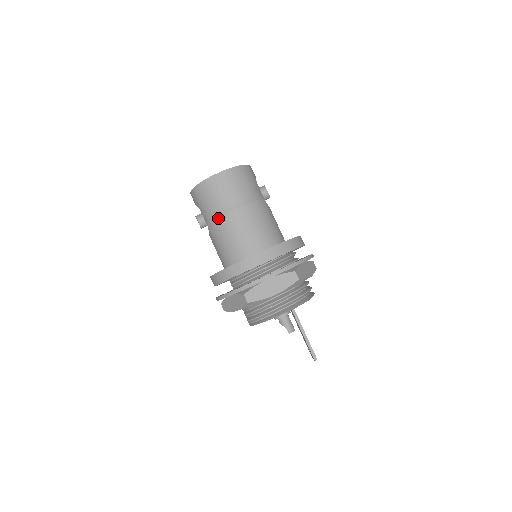
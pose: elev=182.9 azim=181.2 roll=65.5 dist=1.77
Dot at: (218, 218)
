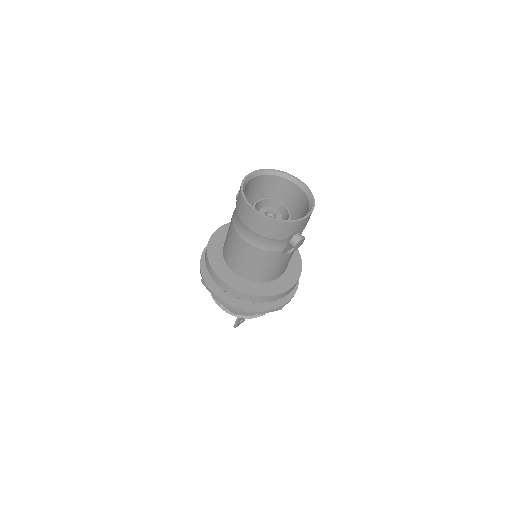
Dot at: (233, 224)
